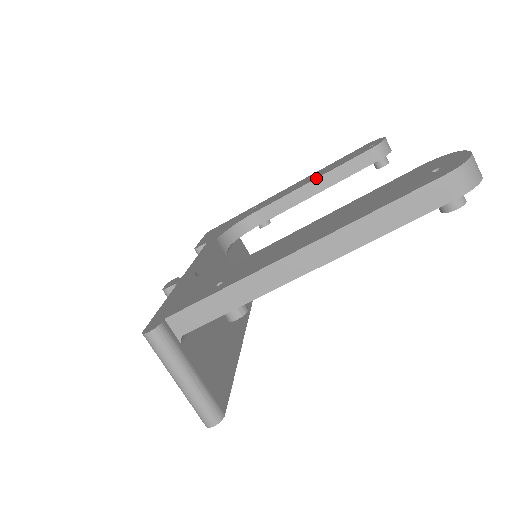
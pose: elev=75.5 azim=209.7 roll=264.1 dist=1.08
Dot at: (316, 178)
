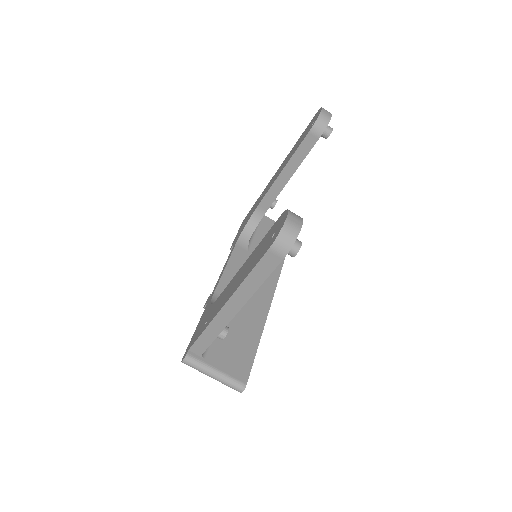
Dot at: (283, 168)
